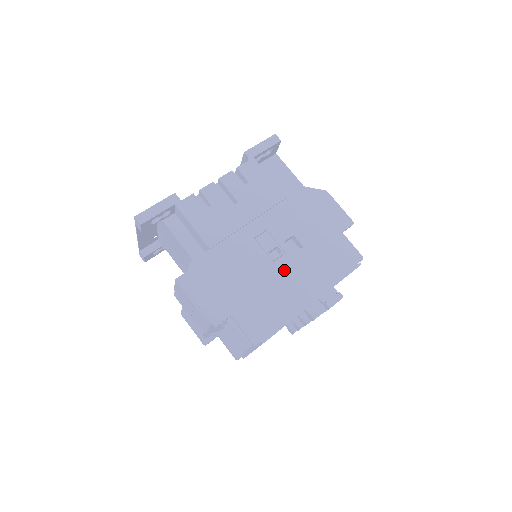
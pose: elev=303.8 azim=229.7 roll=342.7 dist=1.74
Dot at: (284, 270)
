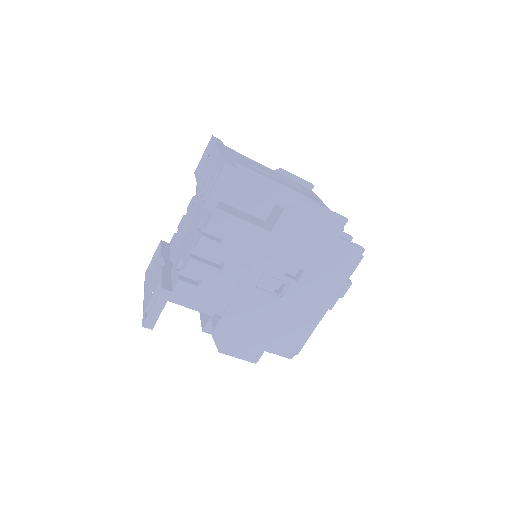
Dot at: (294, 298)
